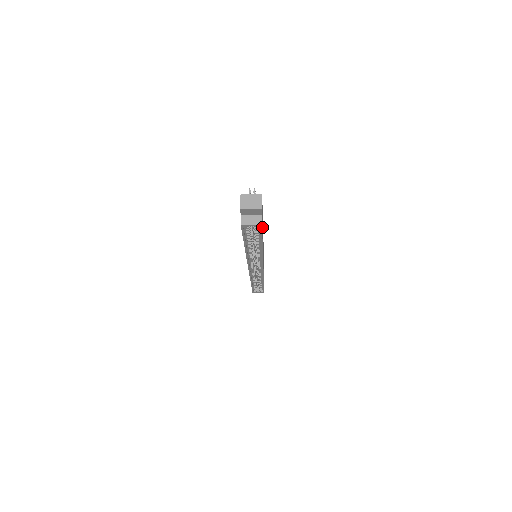
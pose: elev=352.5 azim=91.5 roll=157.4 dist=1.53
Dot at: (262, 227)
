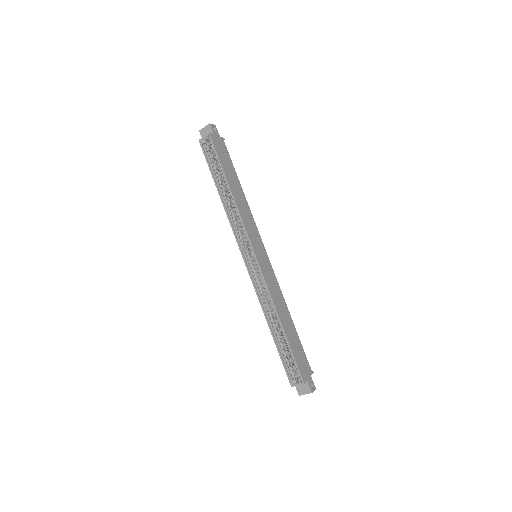
Dot at: (223, 159)
